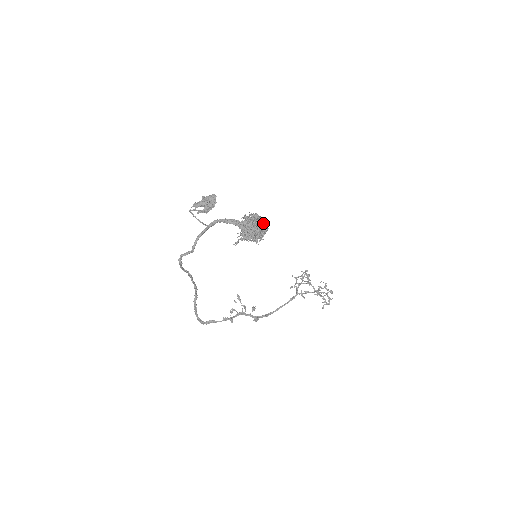
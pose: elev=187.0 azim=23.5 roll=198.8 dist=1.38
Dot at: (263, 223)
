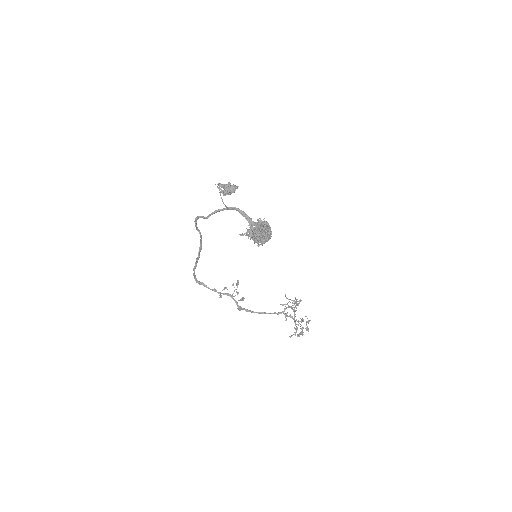
Dot at: (267, 232)
